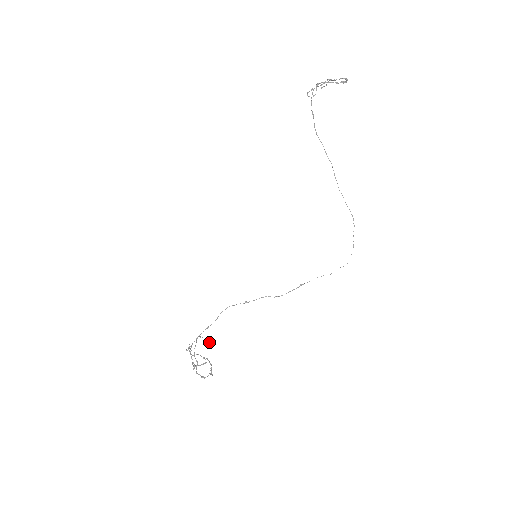
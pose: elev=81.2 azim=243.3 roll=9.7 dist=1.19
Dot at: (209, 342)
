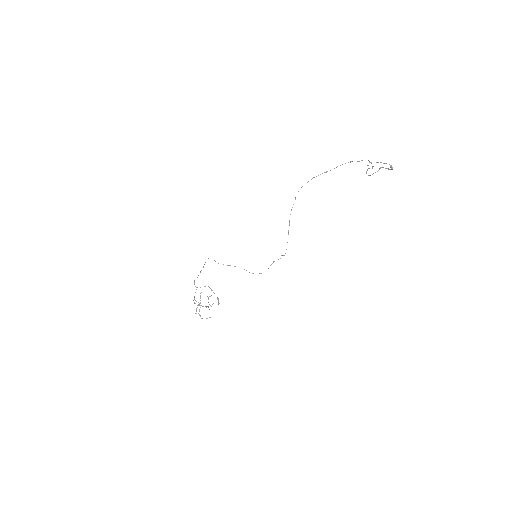
Dot at: occluded
